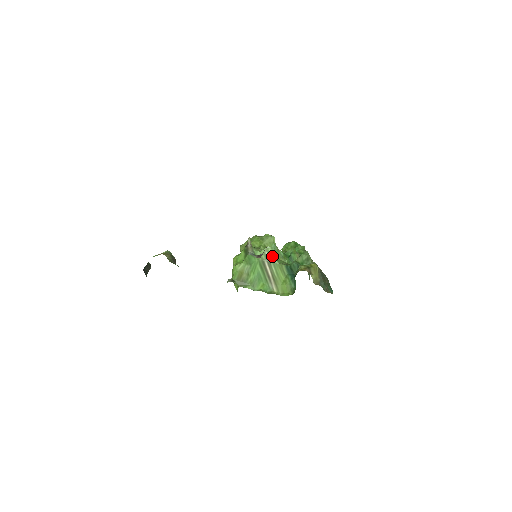
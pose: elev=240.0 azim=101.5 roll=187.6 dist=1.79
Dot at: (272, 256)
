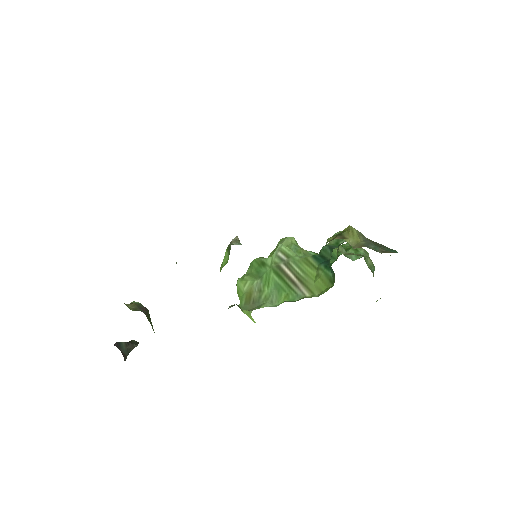
Dot at: (288, 253)
